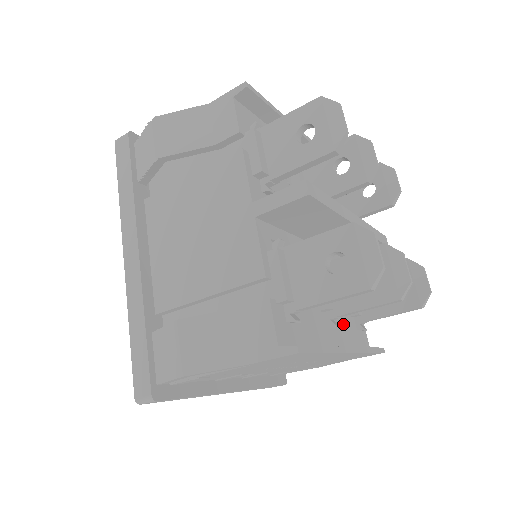
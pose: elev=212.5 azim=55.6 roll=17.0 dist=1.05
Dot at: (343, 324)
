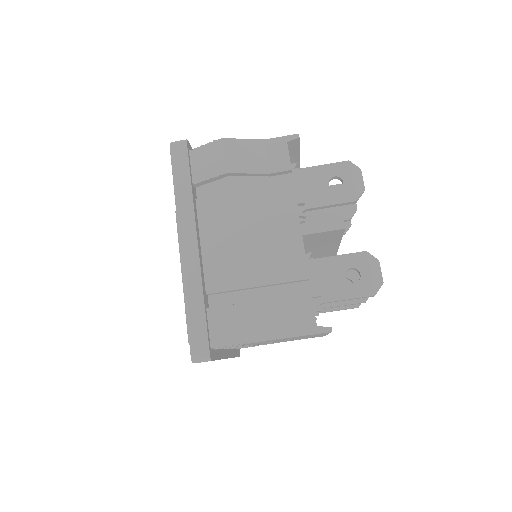
Dot at: occluded
